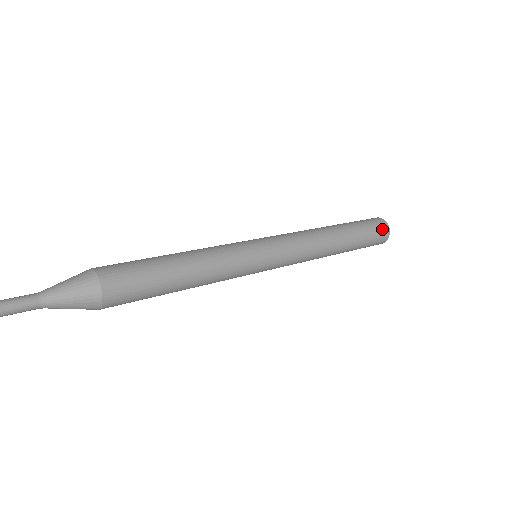
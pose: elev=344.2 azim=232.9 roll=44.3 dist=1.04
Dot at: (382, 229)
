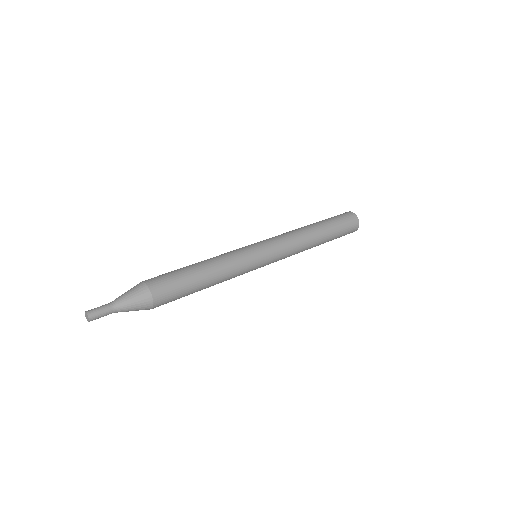
Dot at: (351, 218)
